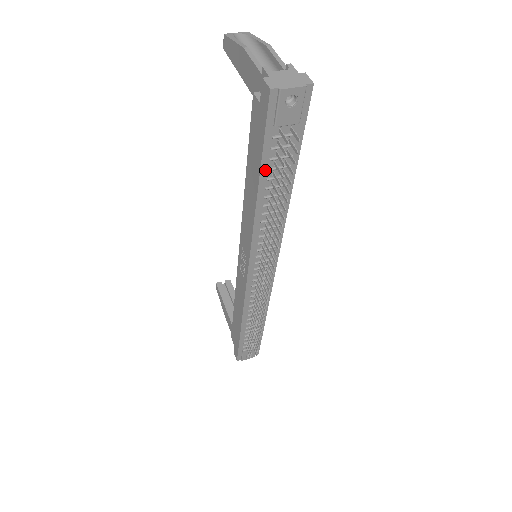
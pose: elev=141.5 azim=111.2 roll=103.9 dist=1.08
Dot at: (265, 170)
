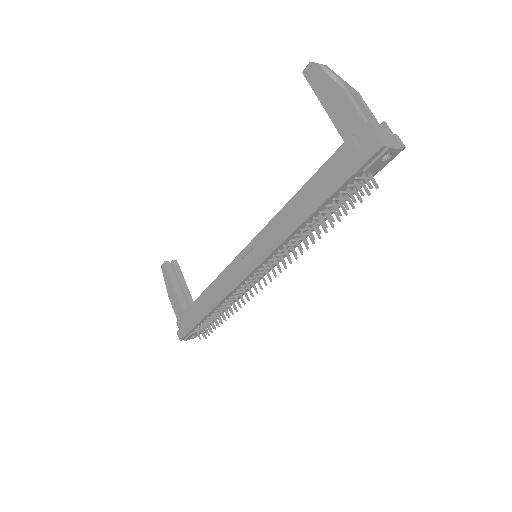
Dot at: (330, 199)
